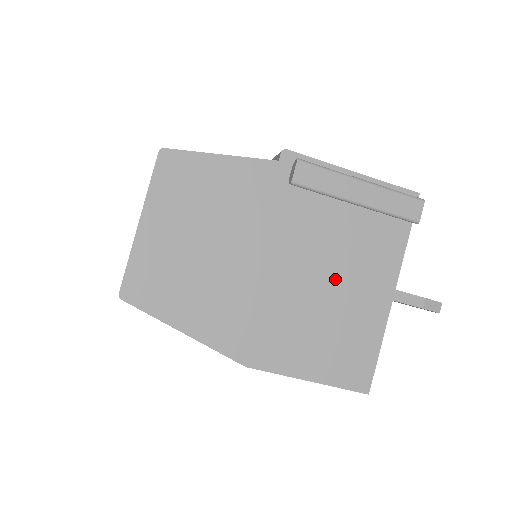
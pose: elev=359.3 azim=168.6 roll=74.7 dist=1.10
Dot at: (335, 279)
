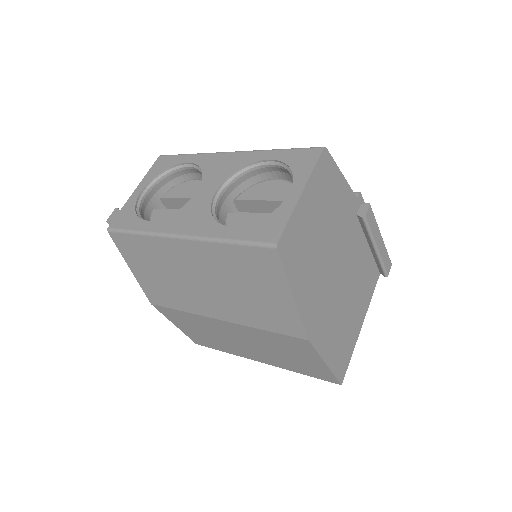
Dot at: (352, 294)
